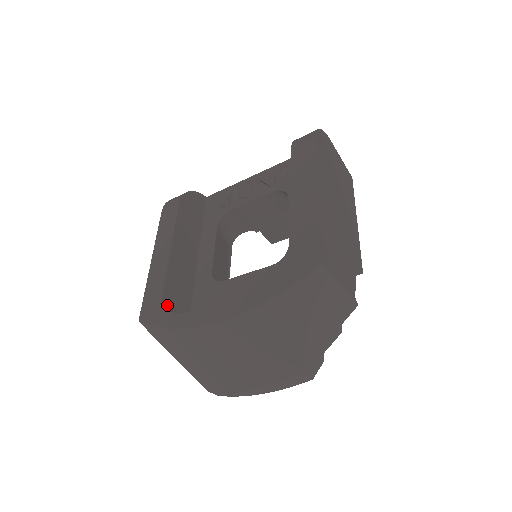
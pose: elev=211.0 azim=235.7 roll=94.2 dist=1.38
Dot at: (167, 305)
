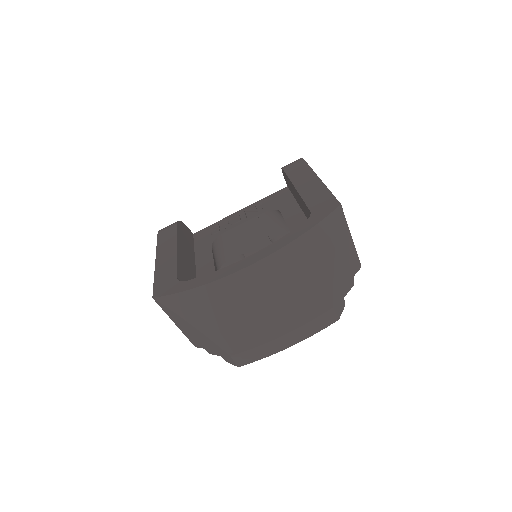
Dot at: occluded
